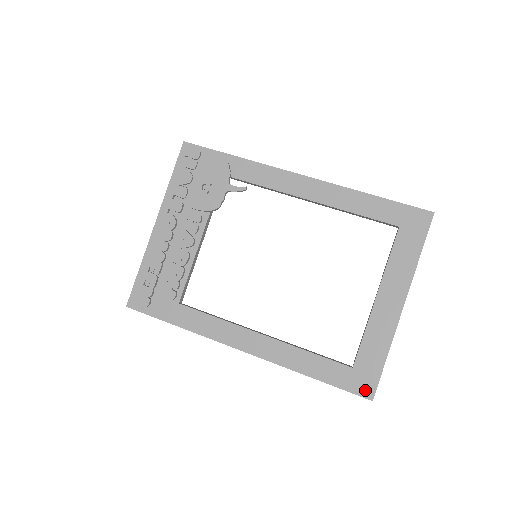
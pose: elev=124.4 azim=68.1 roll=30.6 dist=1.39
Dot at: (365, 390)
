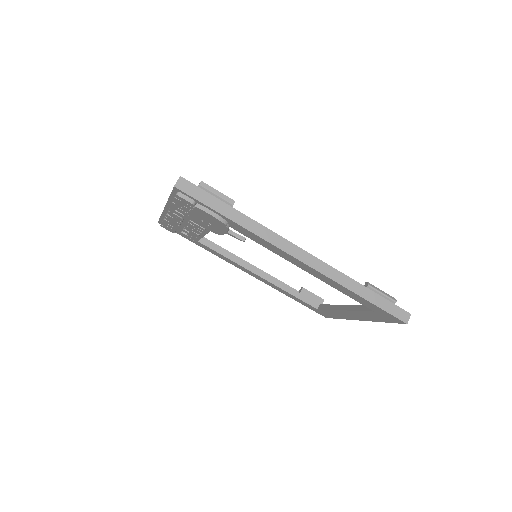
Dot at: (323, 315)
